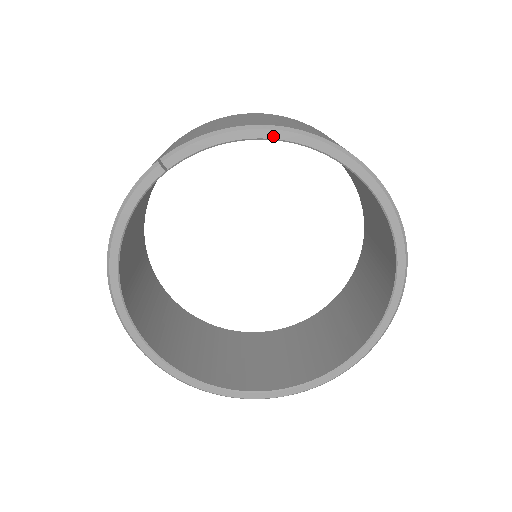
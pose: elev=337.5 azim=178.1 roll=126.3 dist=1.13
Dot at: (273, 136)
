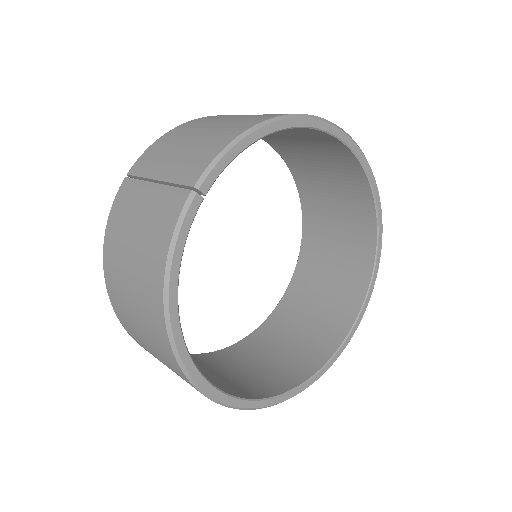
Dot at: (282, 126)
